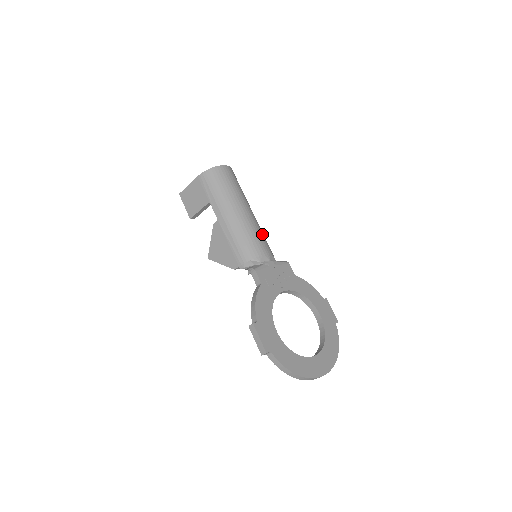
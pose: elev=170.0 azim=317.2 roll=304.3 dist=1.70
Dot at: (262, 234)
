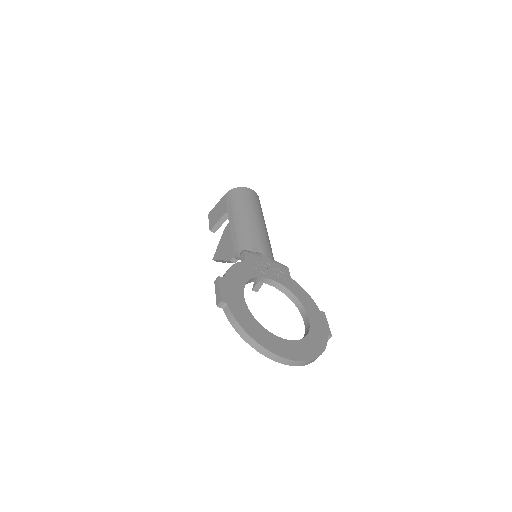
Dot at: (267, 239)
